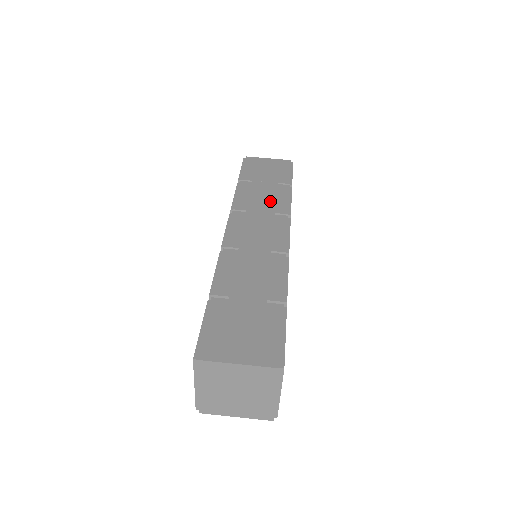
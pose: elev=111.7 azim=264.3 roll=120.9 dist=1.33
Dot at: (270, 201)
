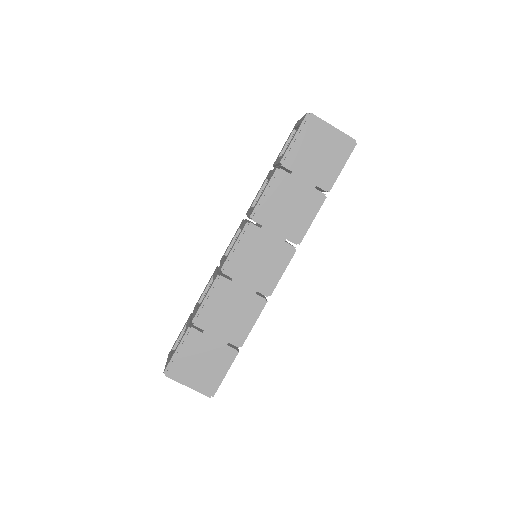
Dot at: (291, 218)
